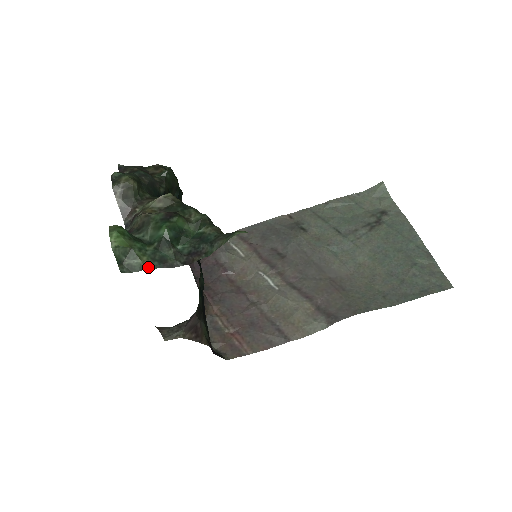
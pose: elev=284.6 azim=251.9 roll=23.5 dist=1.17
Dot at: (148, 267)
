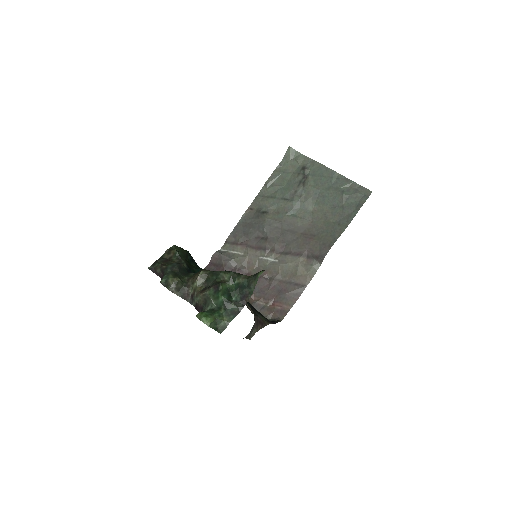
Dot at: (230, 321)
